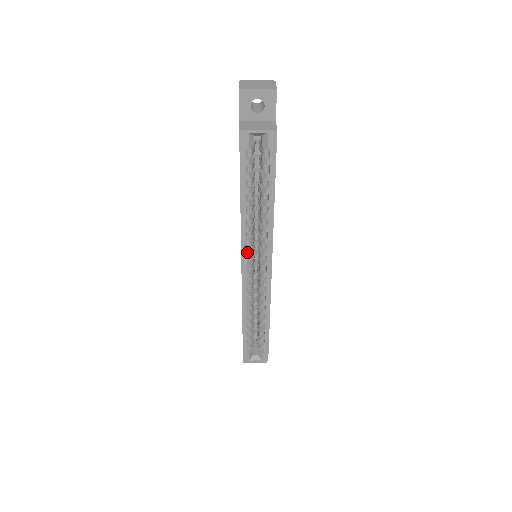
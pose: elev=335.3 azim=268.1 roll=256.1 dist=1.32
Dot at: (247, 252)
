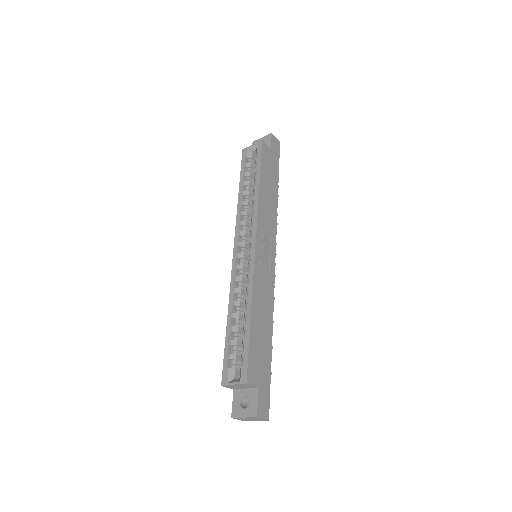
Dot at: (239, 233)
